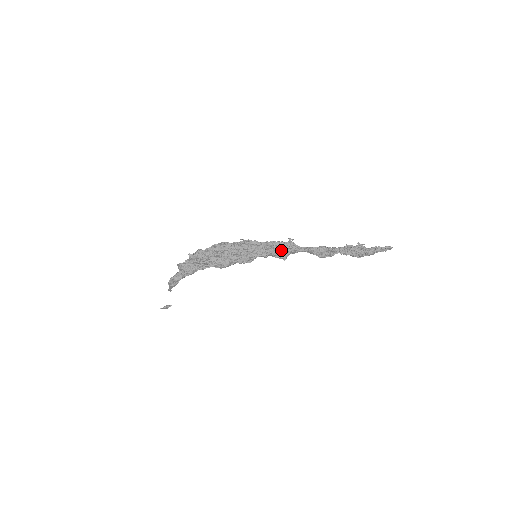
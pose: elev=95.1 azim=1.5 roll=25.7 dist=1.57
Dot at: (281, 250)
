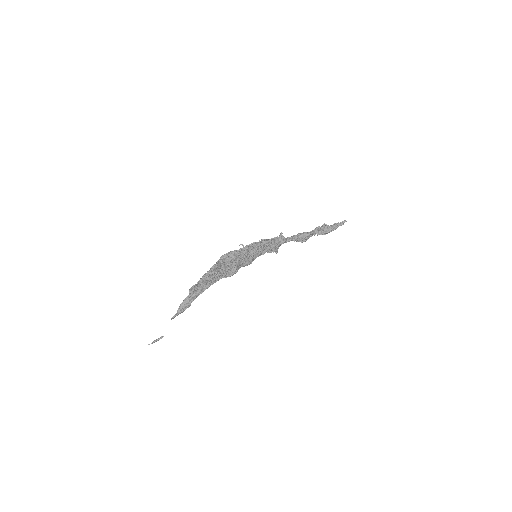
Dot at: (276, 244)
